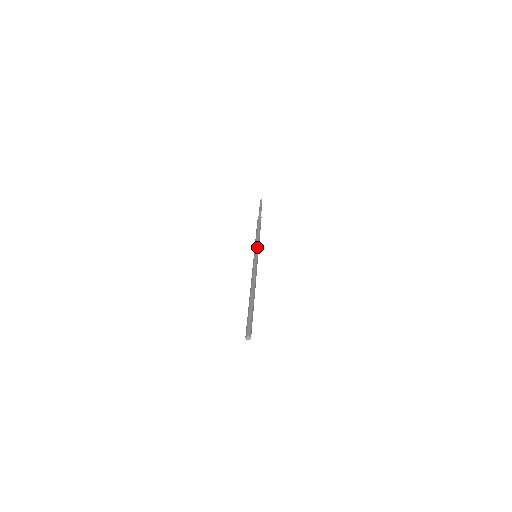
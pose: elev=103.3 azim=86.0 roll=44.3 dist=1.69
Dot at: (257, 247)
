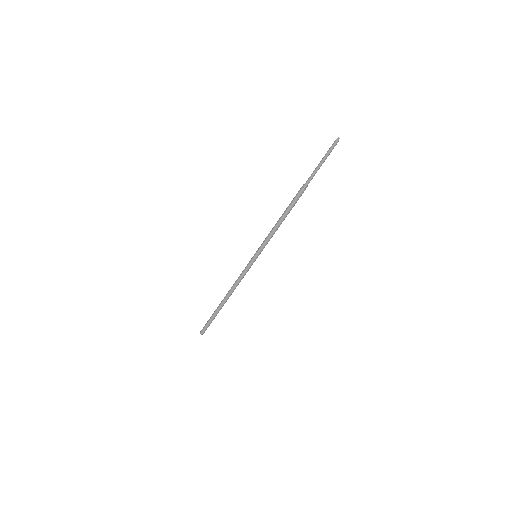
Dot at: (263, 247)
